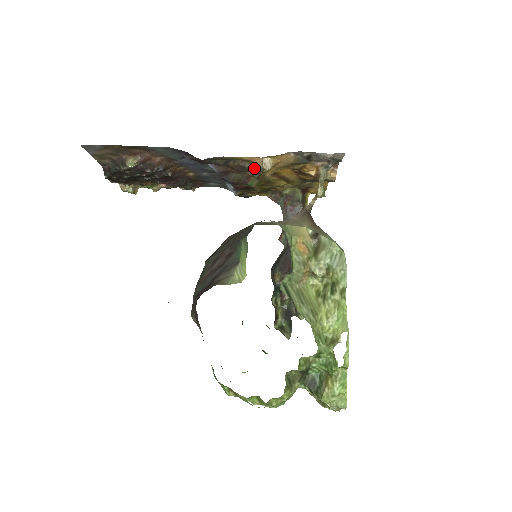
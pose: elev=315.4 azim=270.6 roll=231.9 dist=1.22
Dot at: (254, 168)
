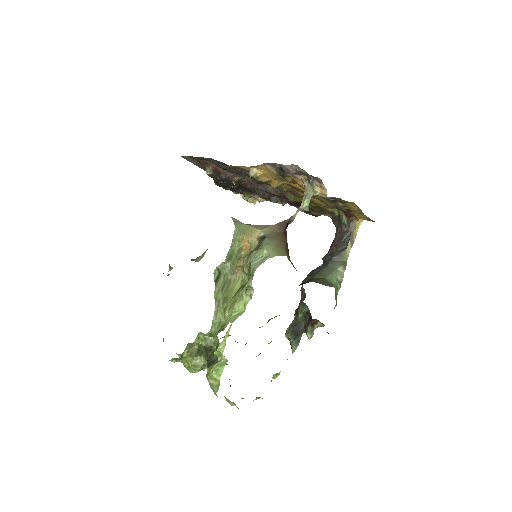
Dot at: occluded
